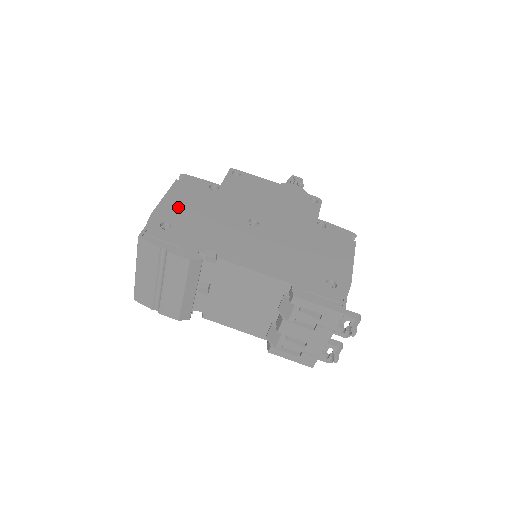
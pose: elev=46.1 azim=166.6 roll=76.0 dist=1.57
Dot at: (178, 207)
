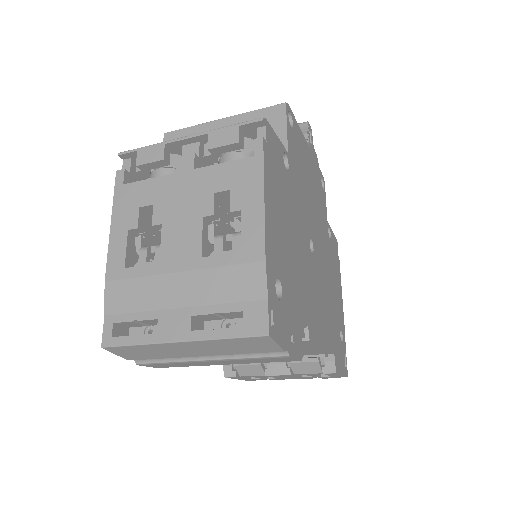
Dot at: (277, 228)
